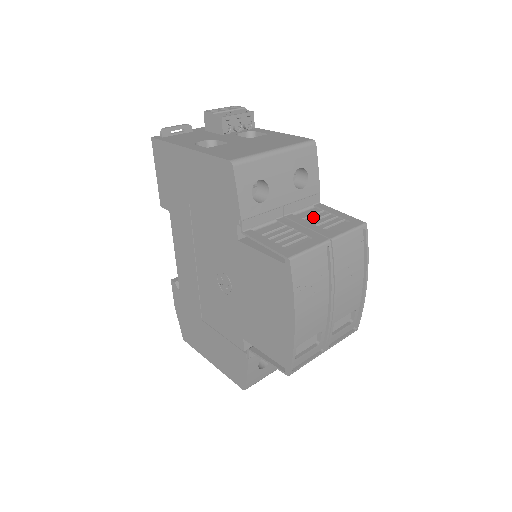
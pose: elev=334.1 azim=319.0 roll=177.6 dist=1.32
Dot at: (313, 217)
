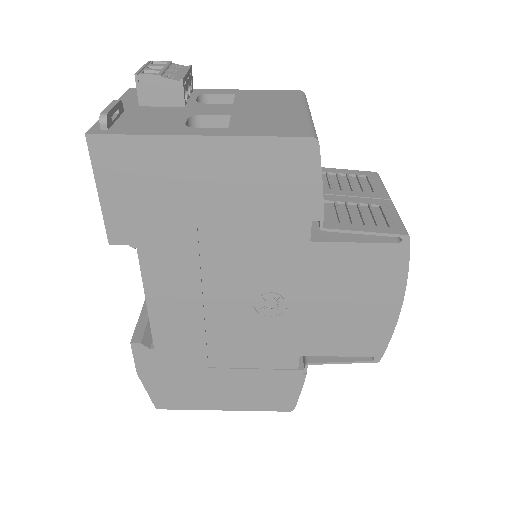
Dot at: (333, 184)
